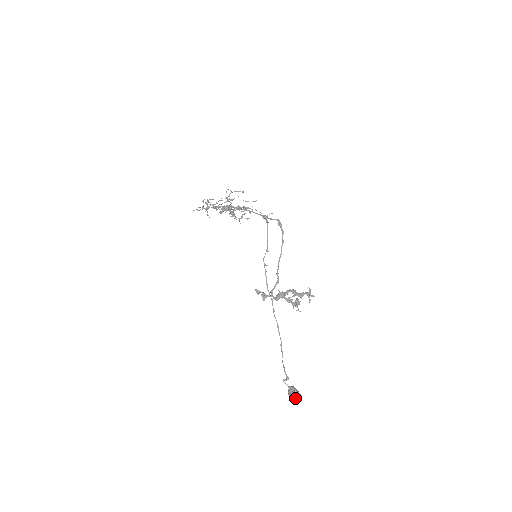
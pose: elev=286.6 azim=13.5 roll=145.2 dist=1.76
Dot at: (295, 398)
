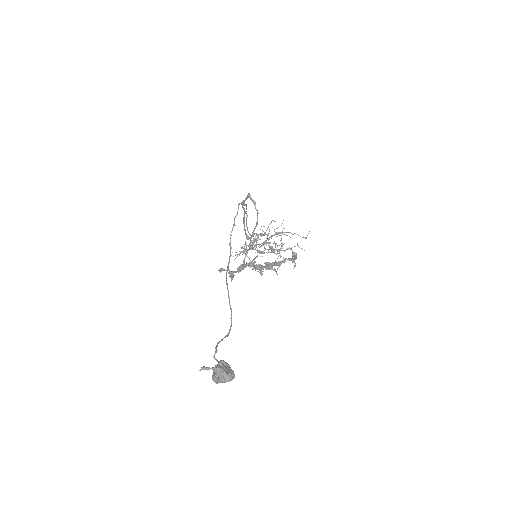
Dot at: (214, 371)
